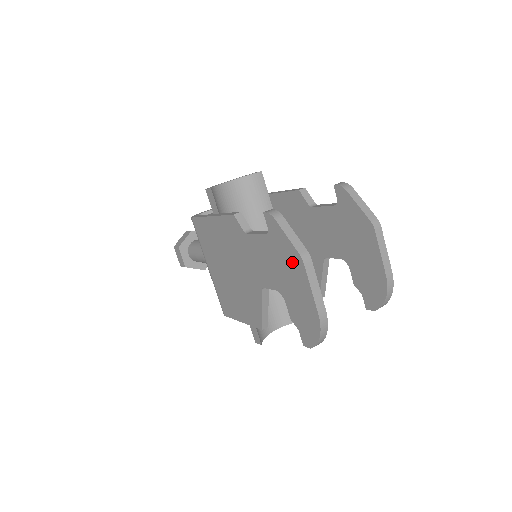
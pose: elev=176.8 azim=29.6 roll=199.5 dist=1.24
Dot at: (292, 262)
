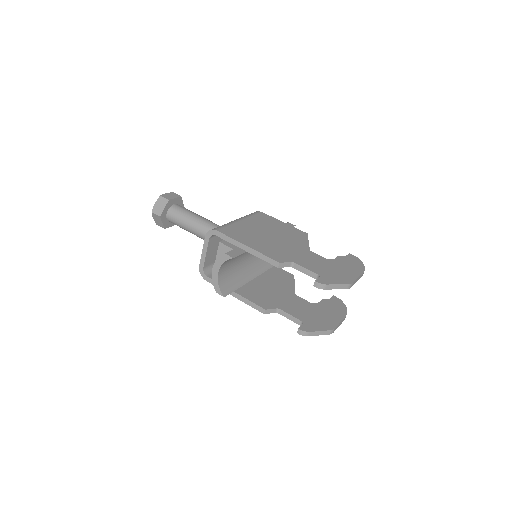
Dot at: occluded
